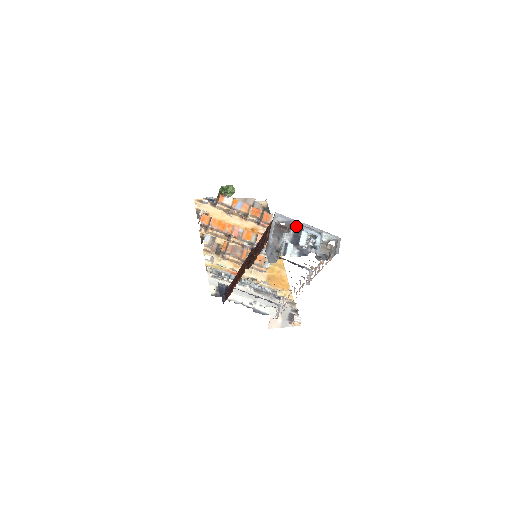
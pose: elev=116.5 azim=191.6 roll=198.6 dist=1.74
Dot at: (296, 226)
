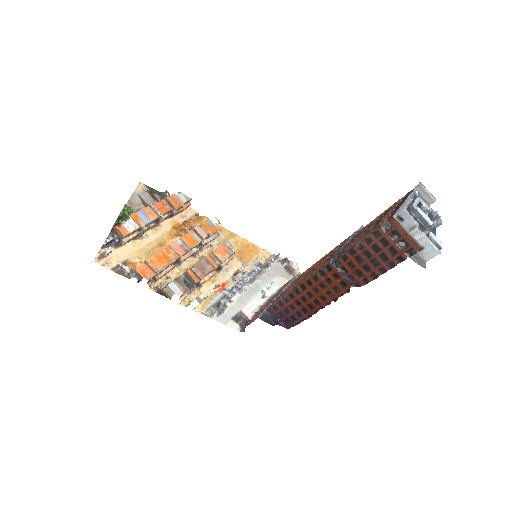
Dot at: (404, 210)
